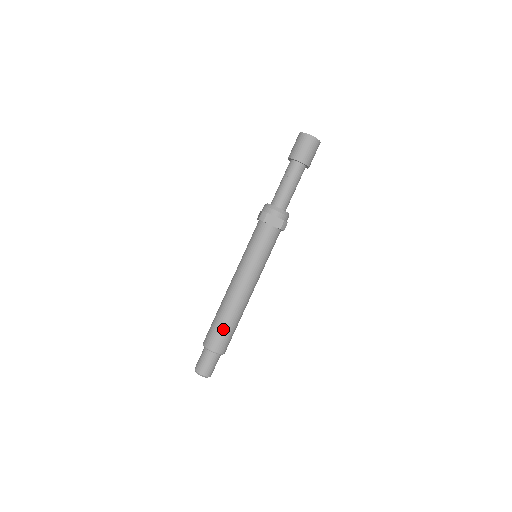
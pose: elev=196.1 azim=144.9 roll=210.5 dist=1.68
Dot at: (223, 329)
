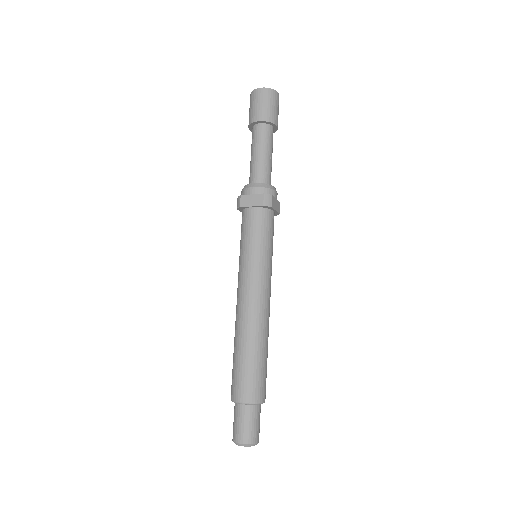
Dot at: (265, 366)
